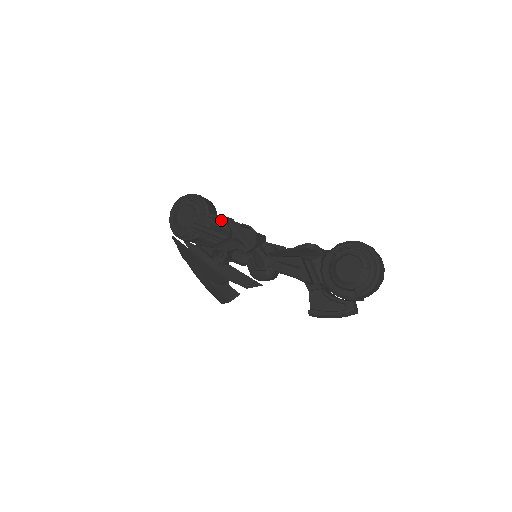
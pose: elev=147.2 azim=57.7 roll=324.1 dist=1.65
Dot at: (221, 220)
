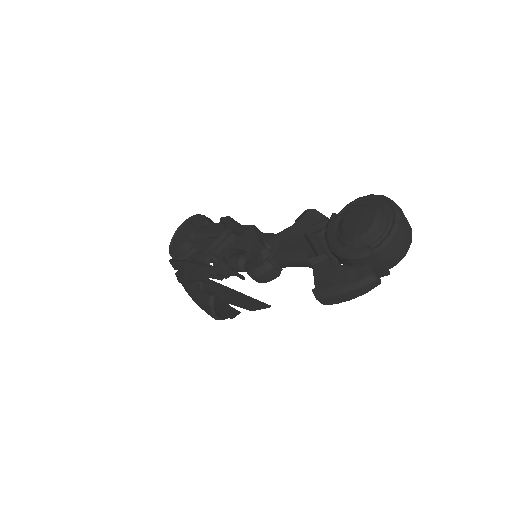
Dot at: (218, 224)
